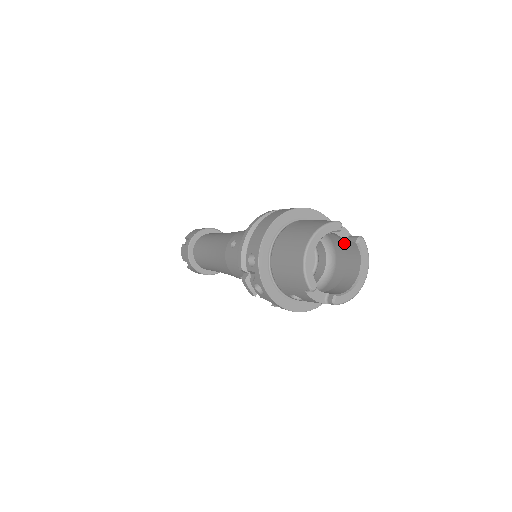
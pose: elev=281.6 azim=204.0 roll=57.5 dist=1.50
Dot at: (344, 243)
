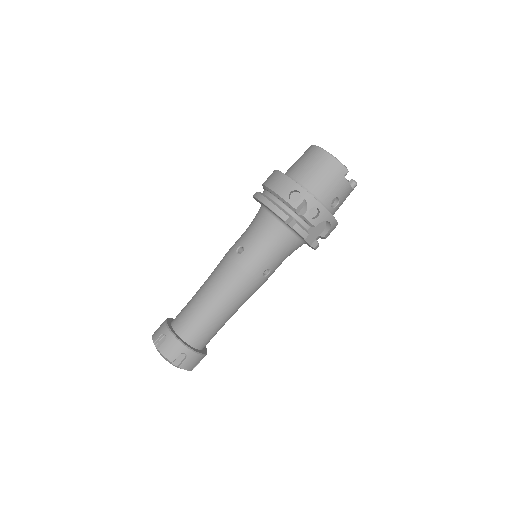
Dot at: occluded
